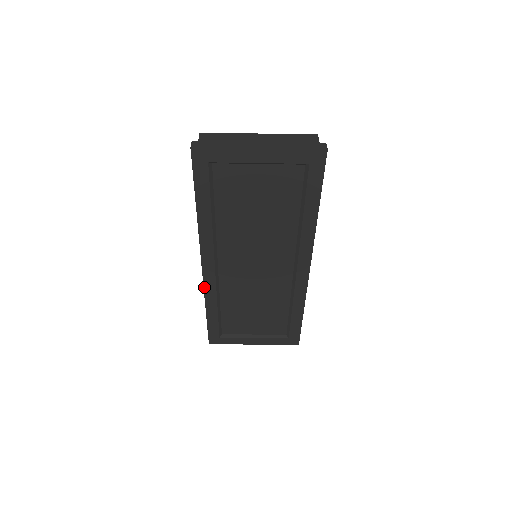
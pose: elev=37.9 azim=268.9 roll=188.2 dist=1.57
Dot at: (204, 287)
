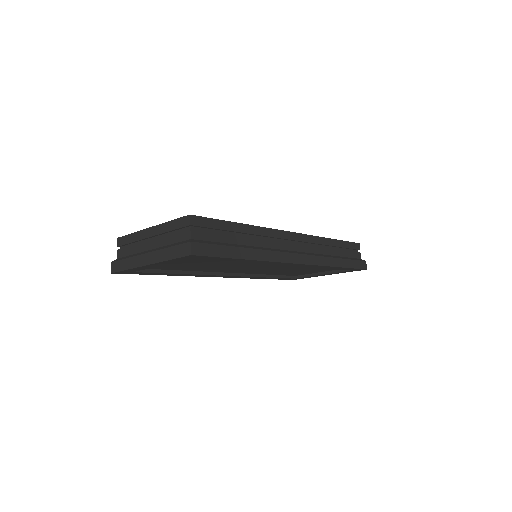
Dot at: occluded
